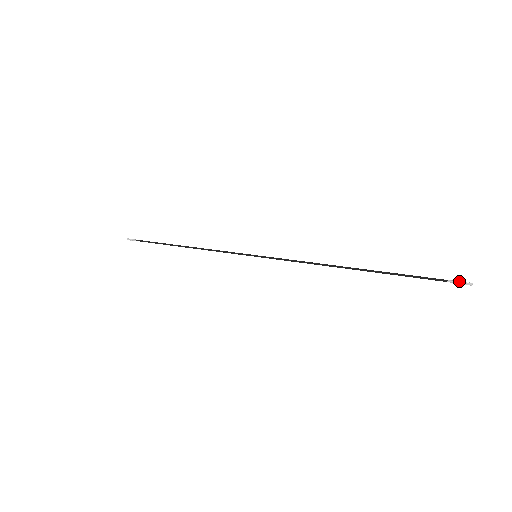
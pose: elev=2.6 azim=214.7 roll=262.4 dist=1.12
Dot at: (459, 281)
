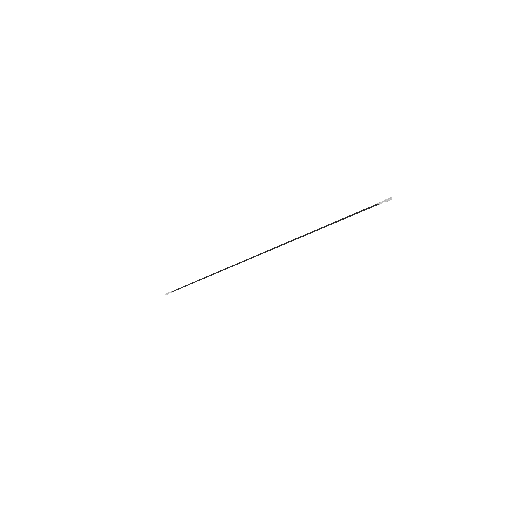
Dot at: (384, 200)
